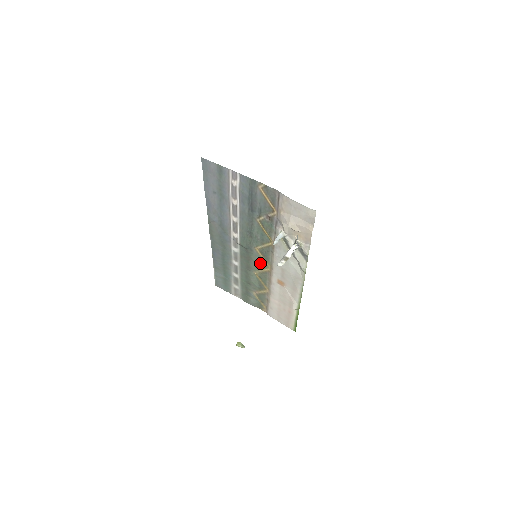
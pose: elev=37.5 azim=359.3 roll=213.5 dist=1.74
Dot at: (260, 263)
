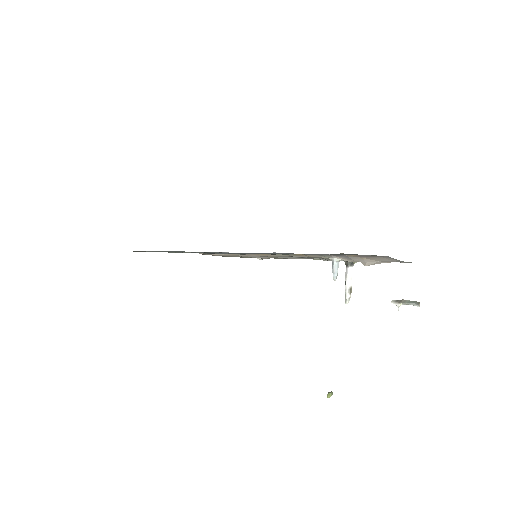
Dot at: occluded
